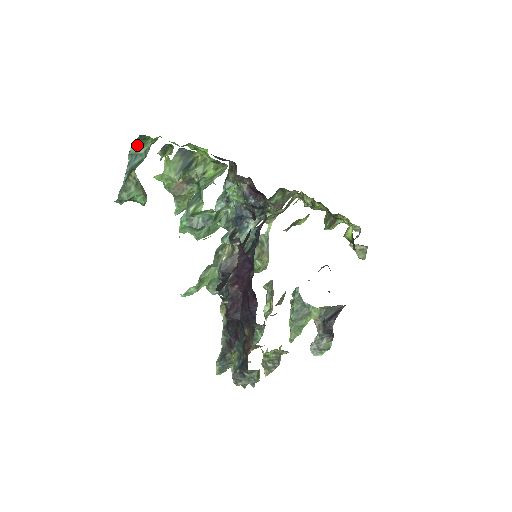
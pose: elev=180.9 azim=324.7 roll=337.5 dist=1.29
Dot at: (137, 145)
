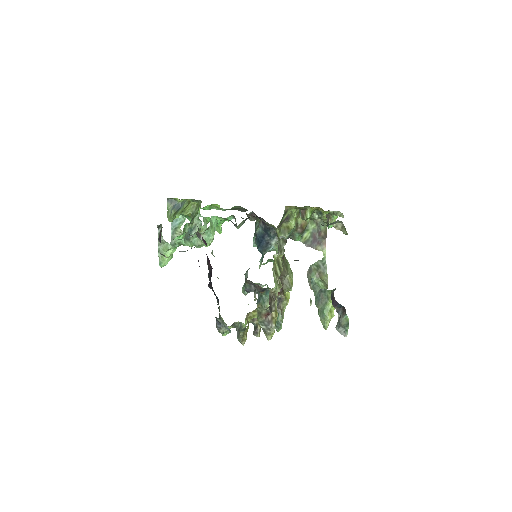
Dot at: occluded
